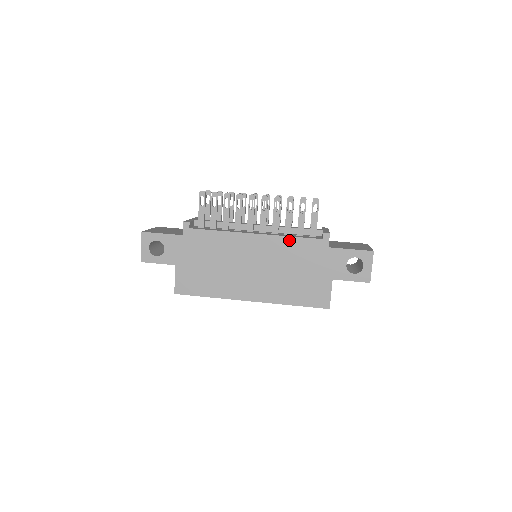
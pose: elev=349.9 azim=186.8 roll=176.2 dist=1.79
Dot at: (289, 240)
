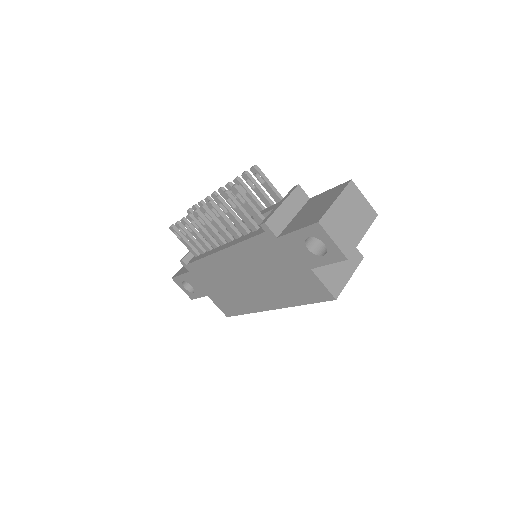
Dot at: (244, 245)
